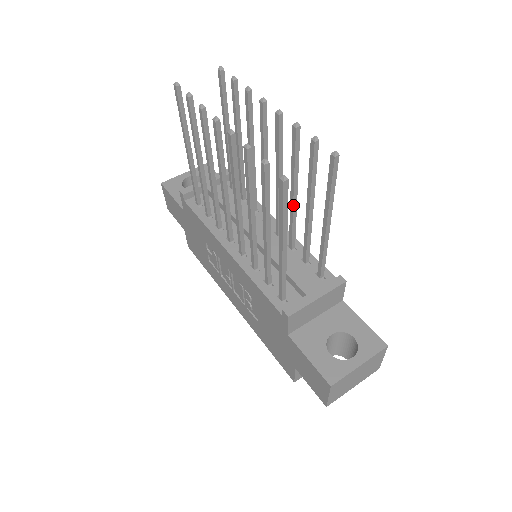
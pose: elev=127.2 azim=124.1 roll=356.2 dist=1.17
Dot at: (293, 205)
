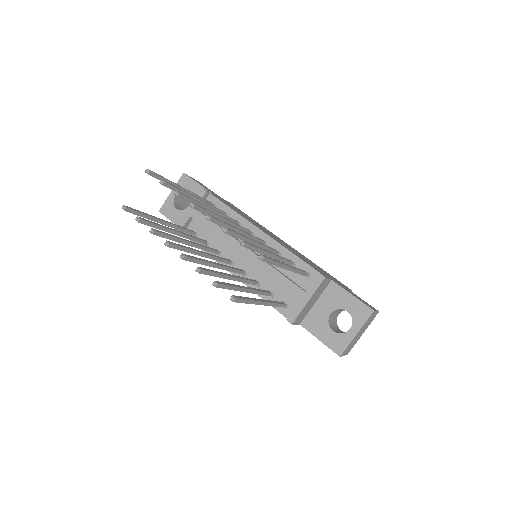
Dot at: occluded
